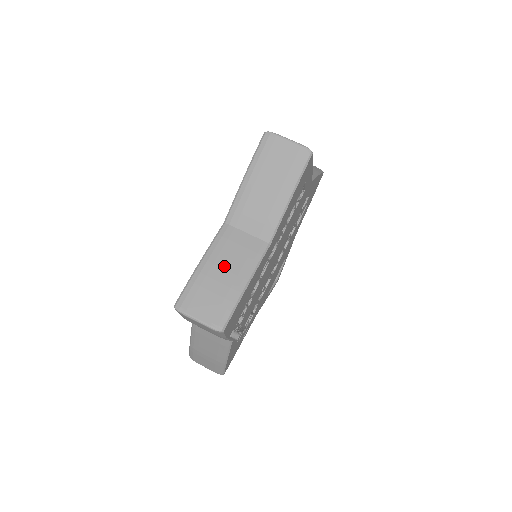
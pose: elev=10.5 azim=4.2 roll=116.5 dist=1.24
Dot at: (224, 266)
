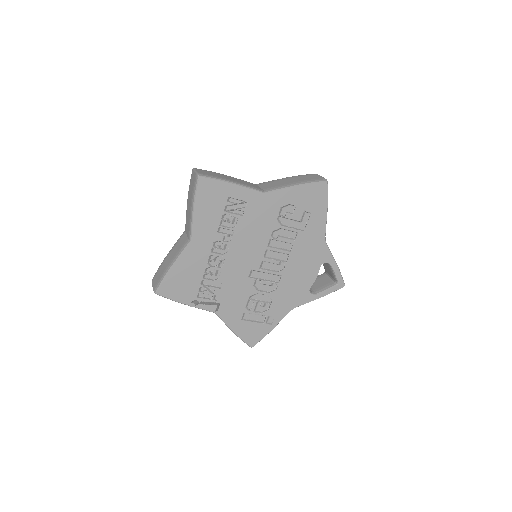
Dot at: (171, 256)
